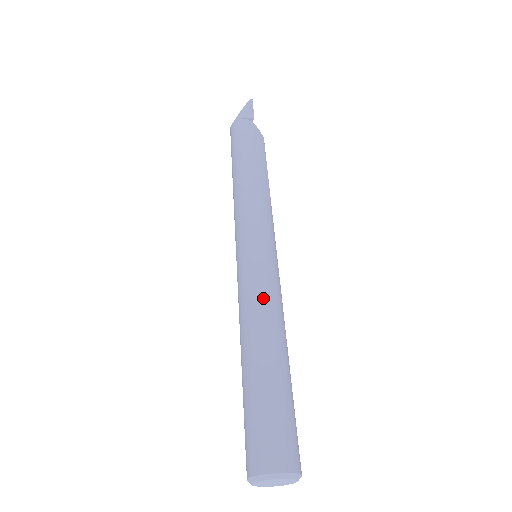
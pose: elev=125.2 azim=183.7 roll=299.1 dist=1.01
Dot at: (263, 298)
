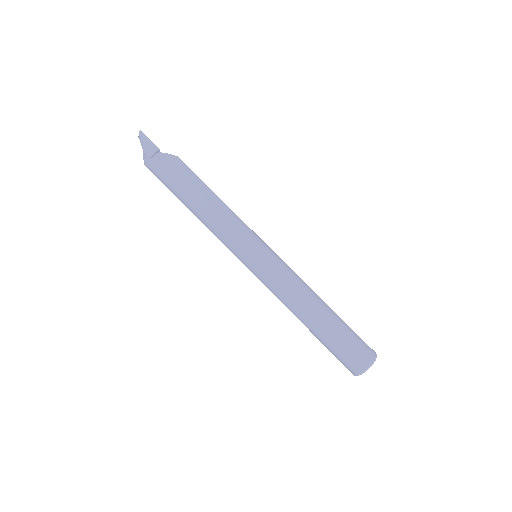
Dot at: (289, 287)
